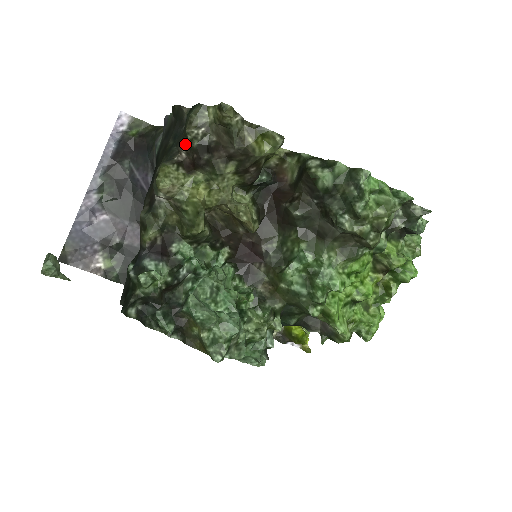
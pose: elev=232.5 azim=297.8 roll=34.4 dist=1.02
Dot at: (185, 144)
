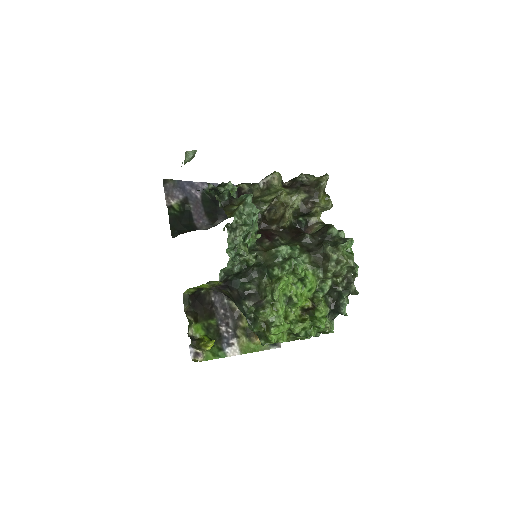
Dot at: (293, 180)
